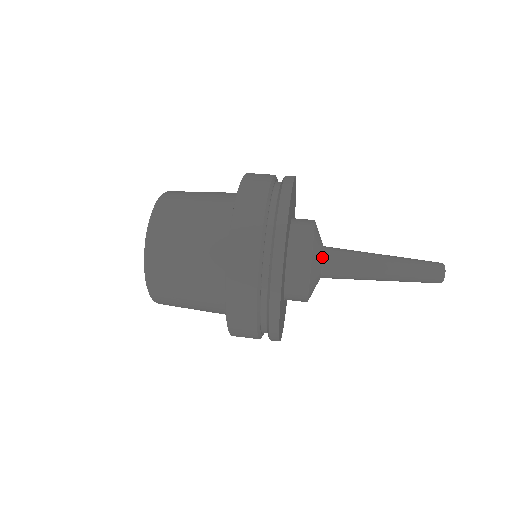
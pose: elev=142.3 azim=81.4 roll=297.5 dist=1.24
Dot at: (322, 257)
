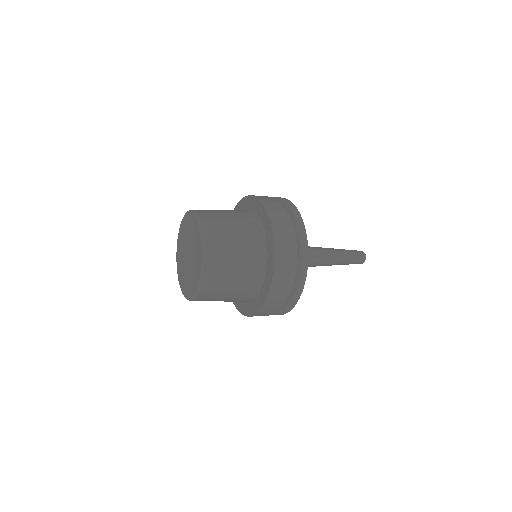
Dot at: occluded
